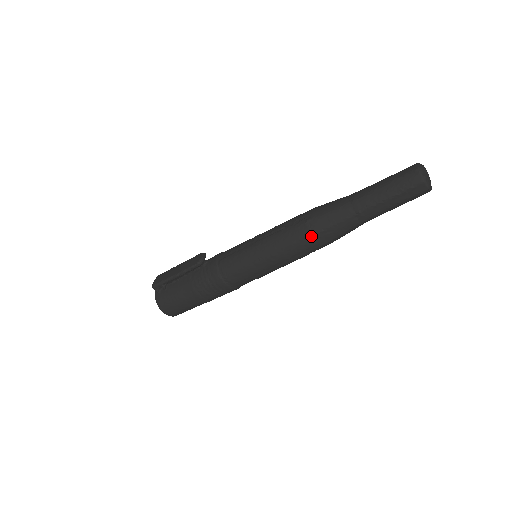
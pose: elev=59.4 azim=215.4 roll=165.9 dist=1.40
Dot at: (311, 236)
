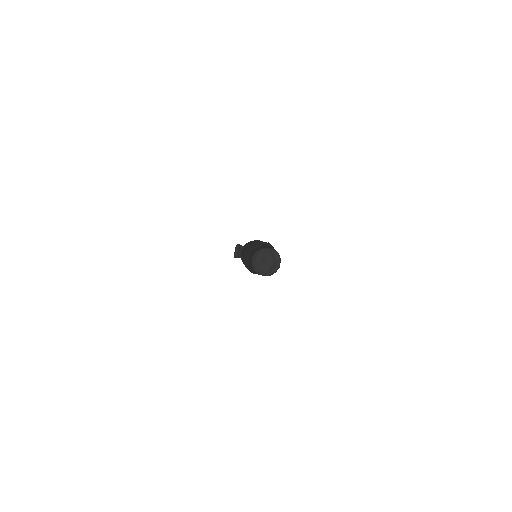
Dot at: occluded
